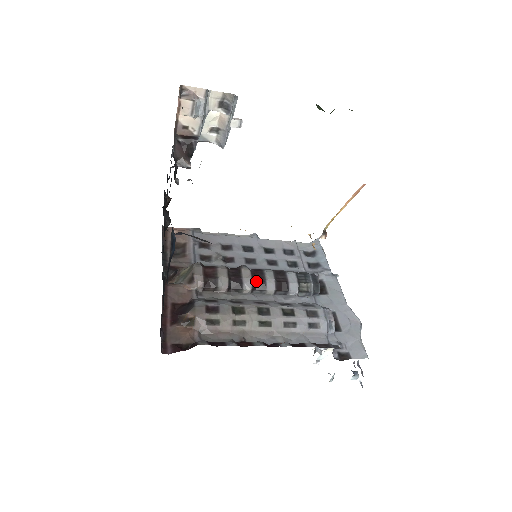
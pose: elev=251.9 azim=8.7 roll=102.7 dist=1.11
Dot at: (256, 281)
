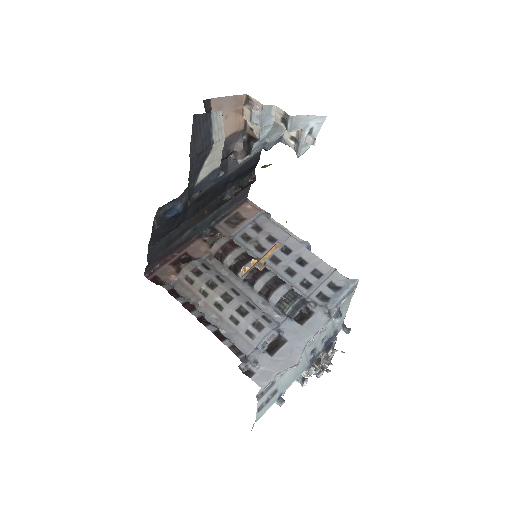
Dot at: (252, 275)
